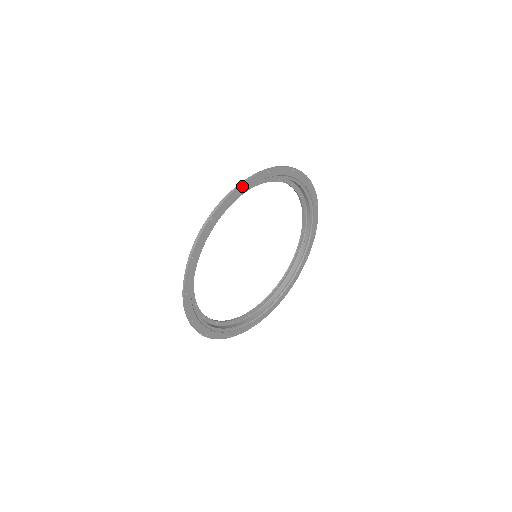
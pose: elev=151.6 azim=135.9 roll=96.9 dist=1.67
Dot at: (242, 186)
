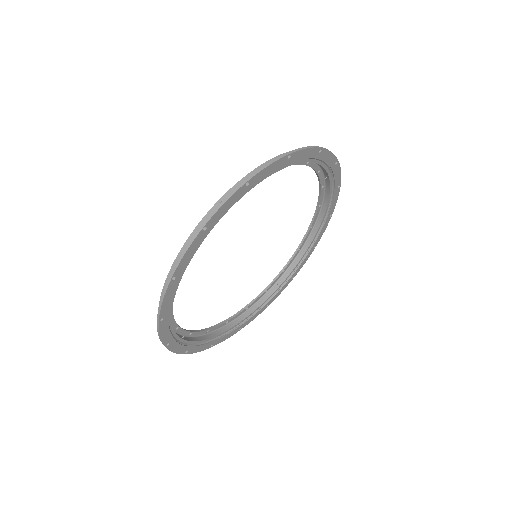
Dot at: (322, 151)
